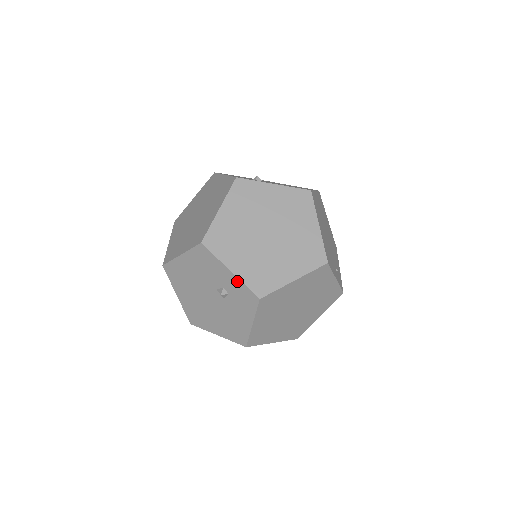
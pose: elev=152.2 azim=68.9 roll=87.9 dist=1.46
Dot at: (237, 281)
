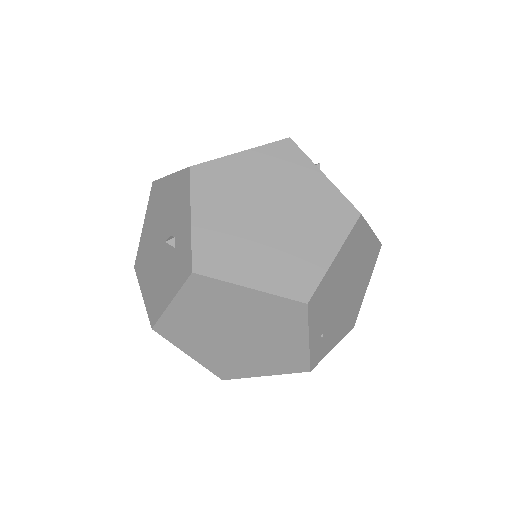
Dot at: (189, 235)
